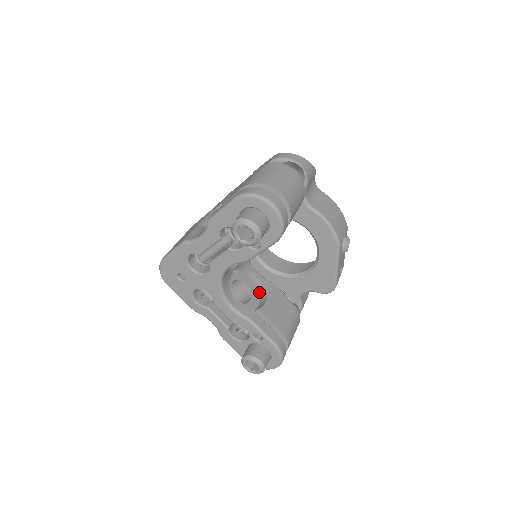
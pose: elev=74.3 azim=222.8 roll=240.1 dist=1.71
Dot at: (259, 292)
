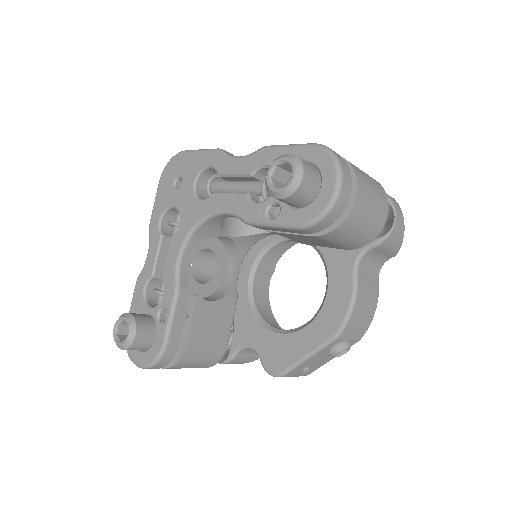
Dot at: (217, 291)
